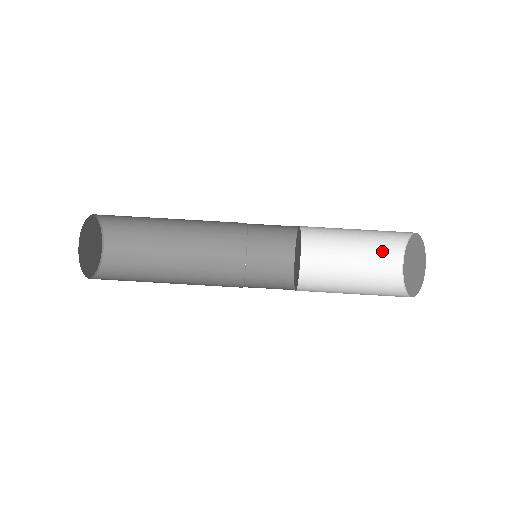
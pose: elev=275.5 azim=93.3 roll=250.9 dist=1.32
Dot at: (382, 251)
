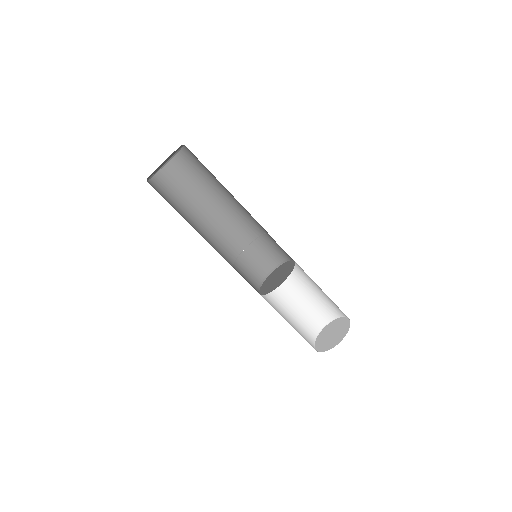
Dot at: (319, 312)
